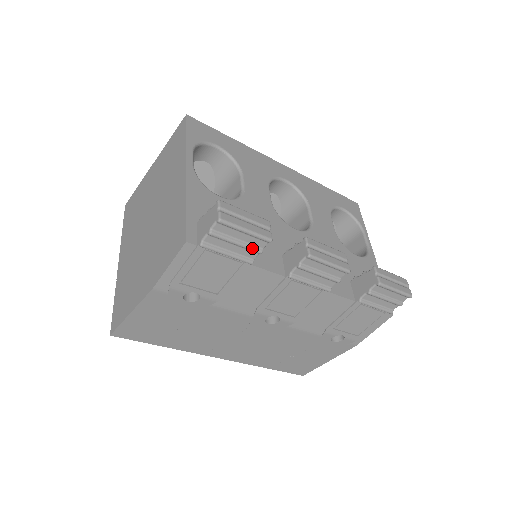
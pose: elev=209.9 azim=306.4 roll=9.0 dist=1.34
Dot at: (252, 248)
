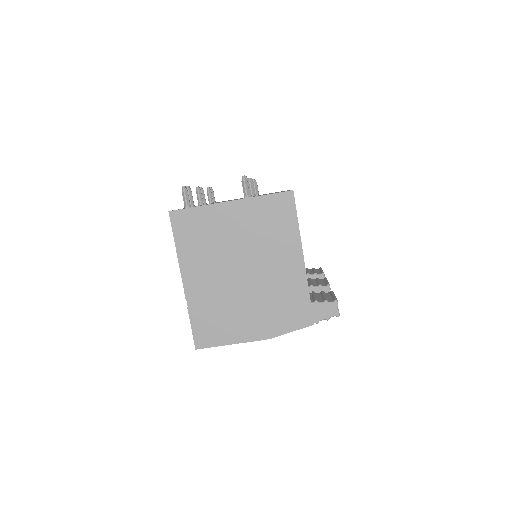
Dot at: occluded
